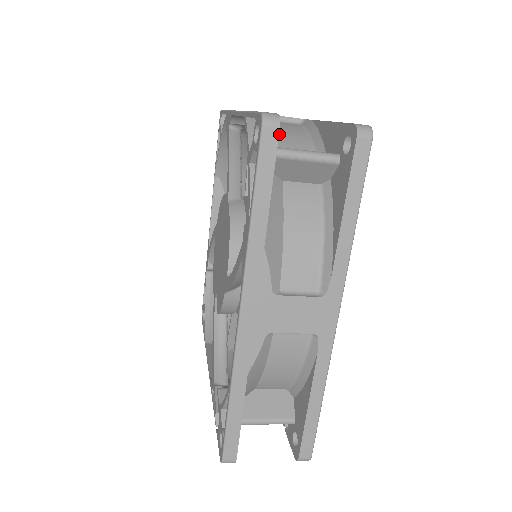
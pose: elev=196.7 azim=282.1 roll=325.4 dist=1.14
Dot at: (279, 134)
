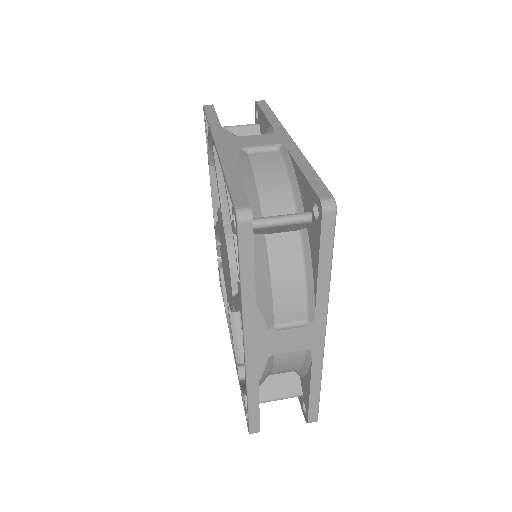
Dot at: (275, 369)
